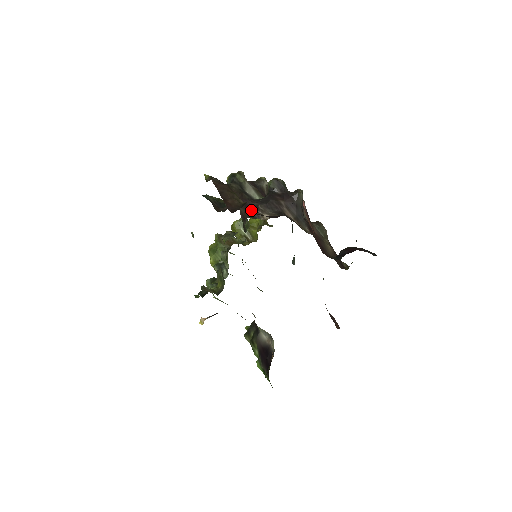
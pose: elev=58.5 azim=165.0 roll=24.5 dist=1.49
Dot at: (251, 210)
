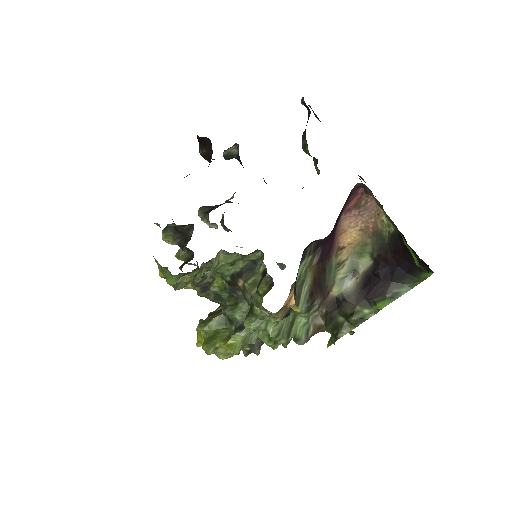
Dot at: occluded
